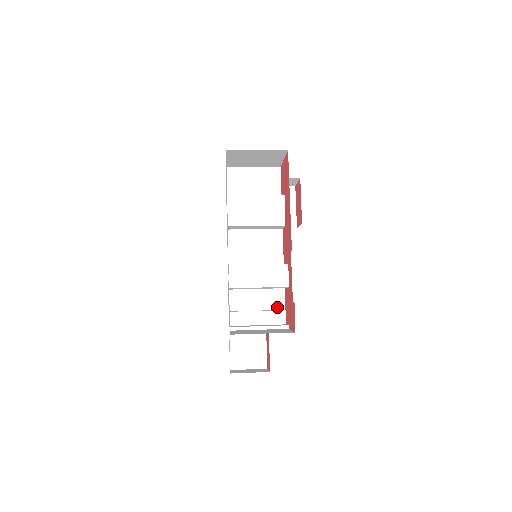
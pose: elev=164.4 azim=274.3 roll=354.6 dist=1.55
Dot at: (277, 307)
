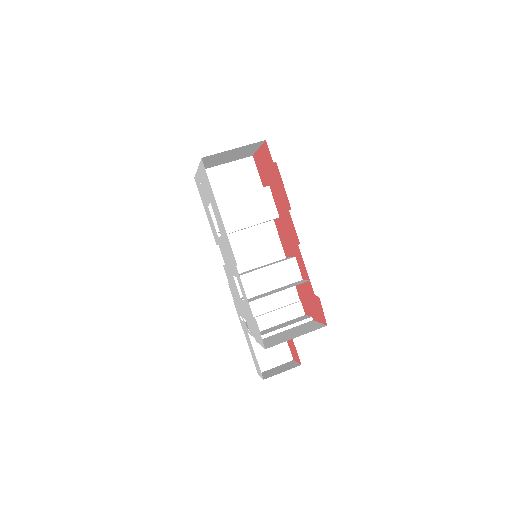
Dot at: (291, 300)
